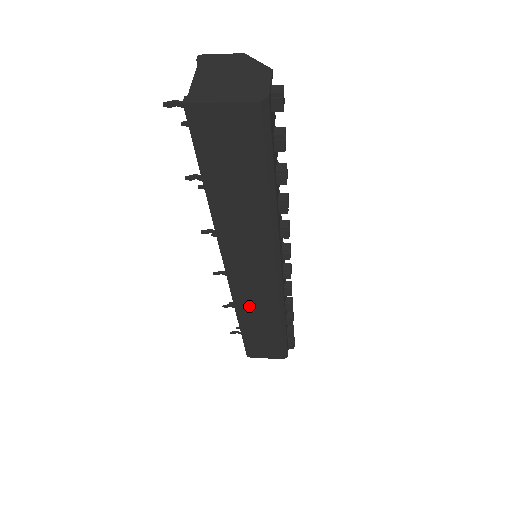
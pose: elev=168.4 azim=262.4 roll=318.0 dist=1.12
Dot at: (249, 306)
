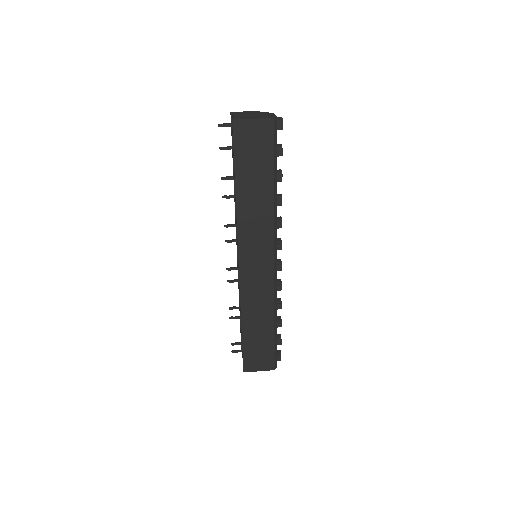
Dot at: (252, 299)
